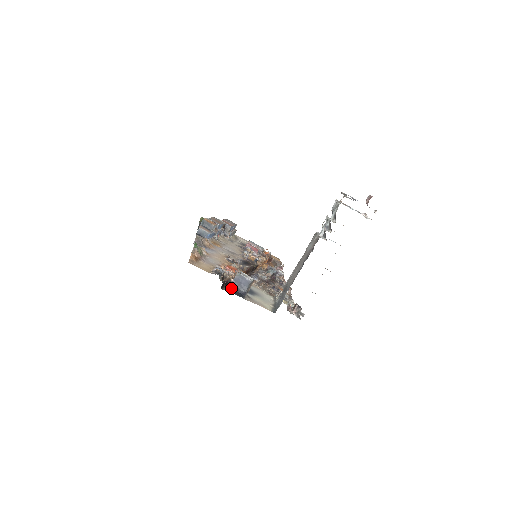
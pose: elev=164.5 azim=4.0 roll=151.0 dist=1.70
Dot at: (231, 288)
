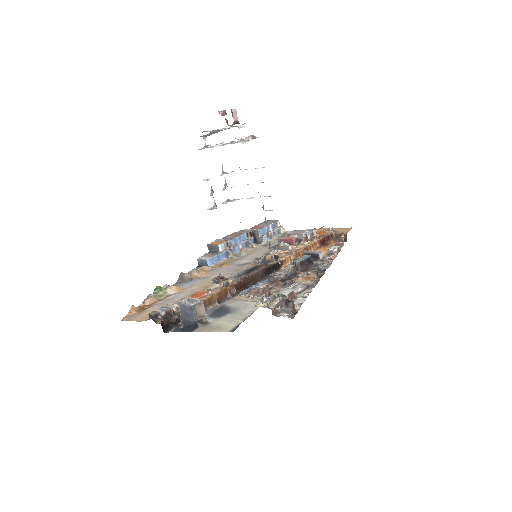
Dot at: (181, 324)
